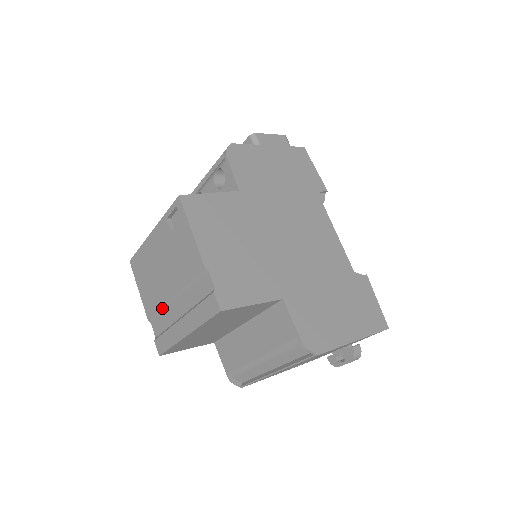
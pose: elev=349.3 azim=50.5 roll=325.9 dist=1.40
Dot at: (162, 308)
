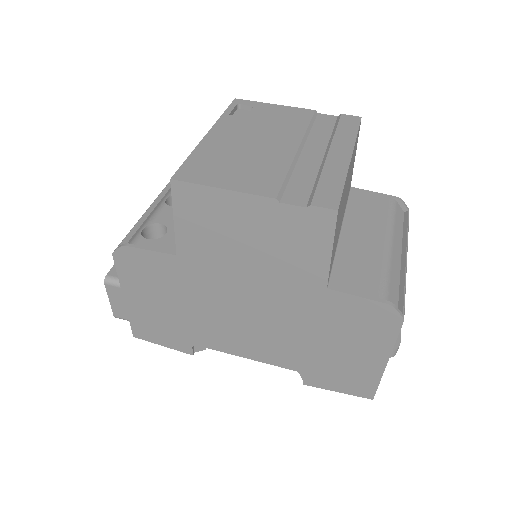
Dot at: (290, 167)
